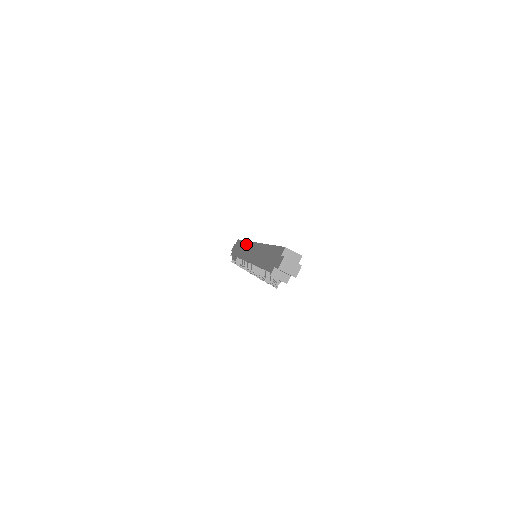
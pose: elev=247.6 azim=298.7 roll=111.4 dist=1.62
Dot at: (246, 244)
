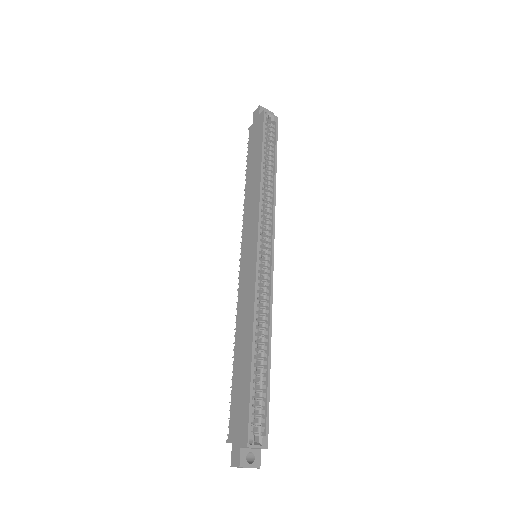
Dot at: (256, 196)
